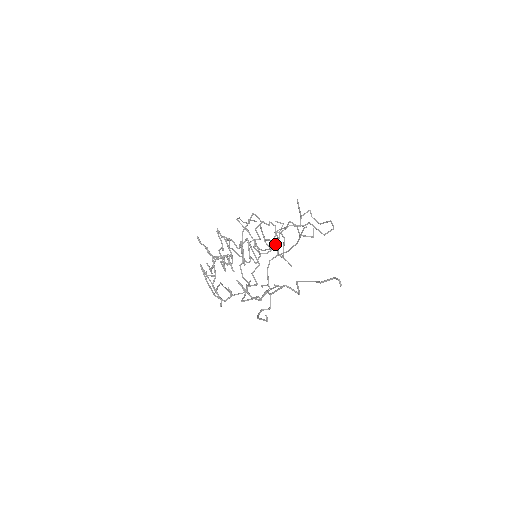
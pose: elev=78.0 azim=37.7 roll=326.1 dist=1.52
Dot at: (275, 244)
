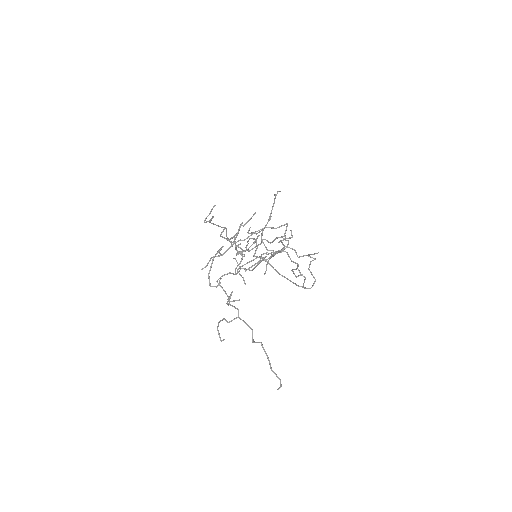
Dot at: occluded
